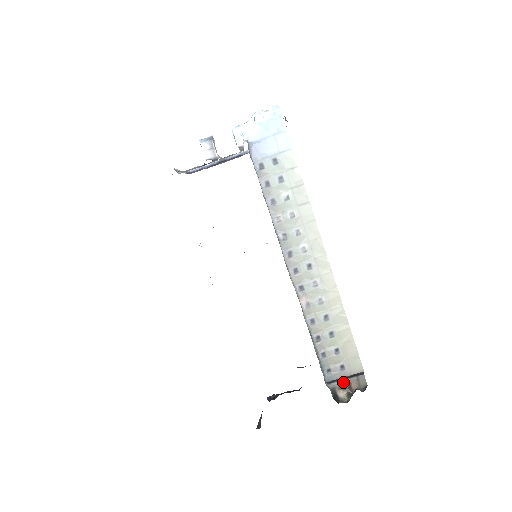
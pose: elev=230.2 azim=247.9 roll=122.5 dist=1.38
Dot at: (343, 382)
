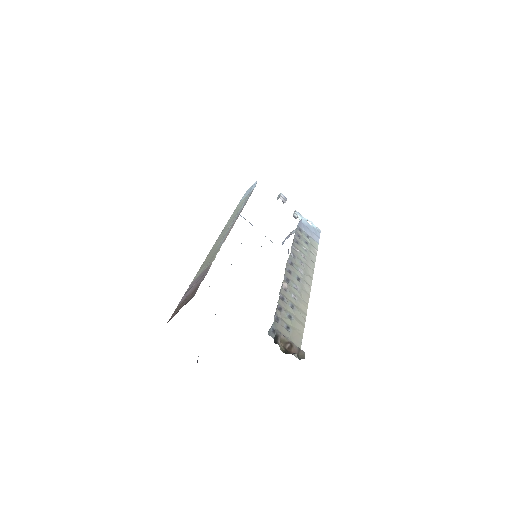
Dot at: (288, 339)
